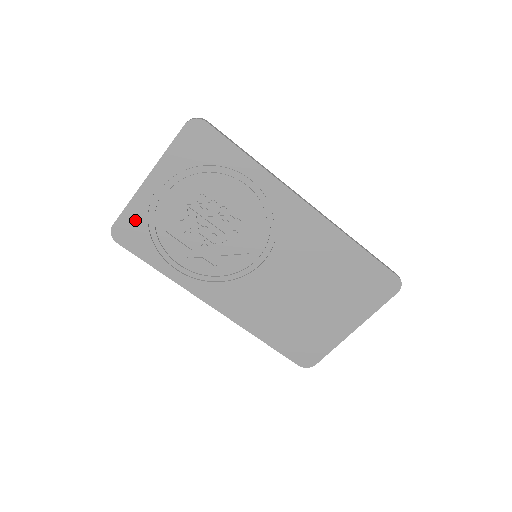
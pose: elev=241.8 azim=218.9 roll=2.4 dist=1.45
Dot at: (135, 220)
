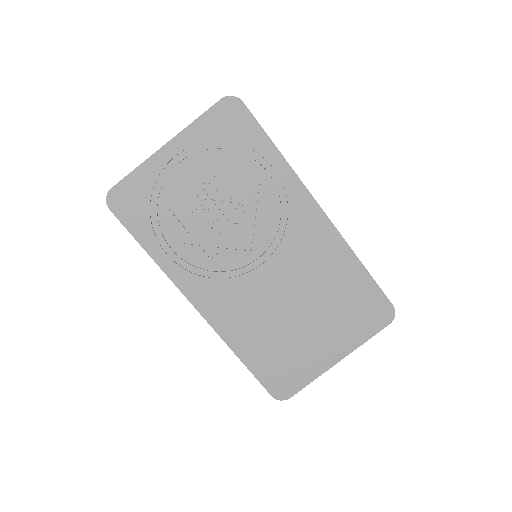
Dot at: (138, 188)
